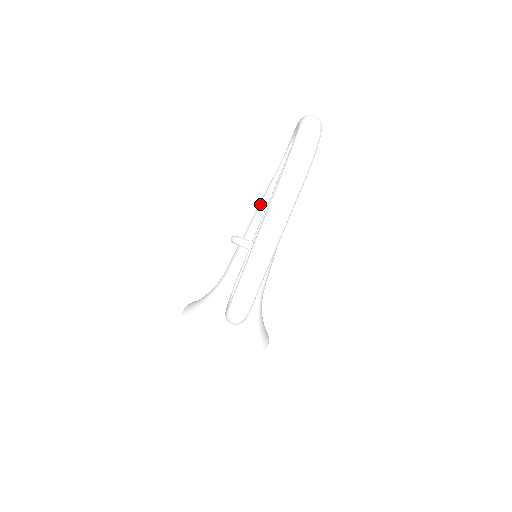
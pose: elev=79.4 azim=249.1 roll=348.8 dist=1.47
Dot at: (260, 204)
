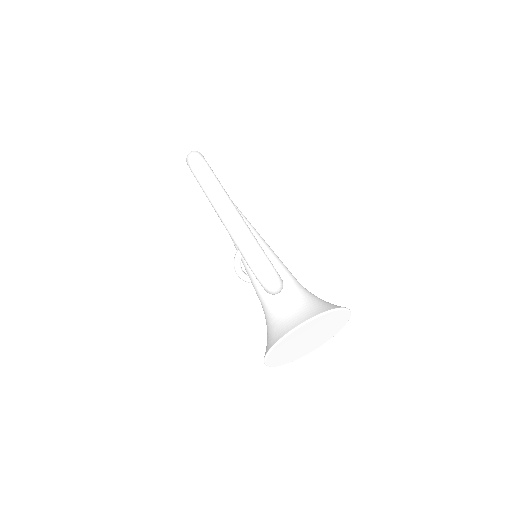
Dot at: occluded
